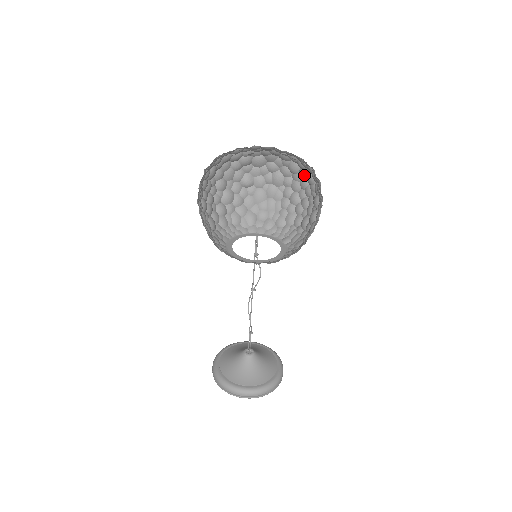
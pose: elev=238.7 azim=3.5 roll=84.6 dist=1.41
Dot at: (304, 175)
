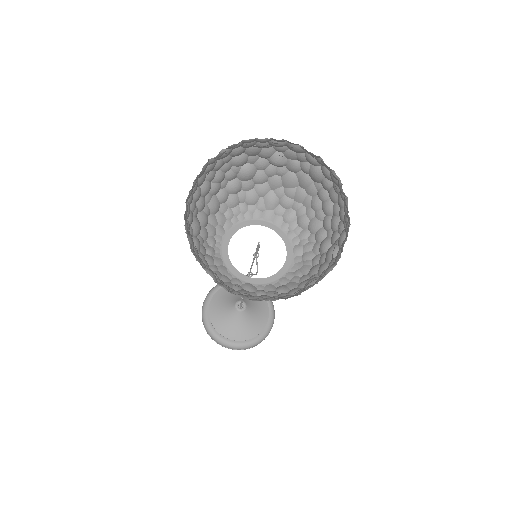
Dot at: (342, 198)
